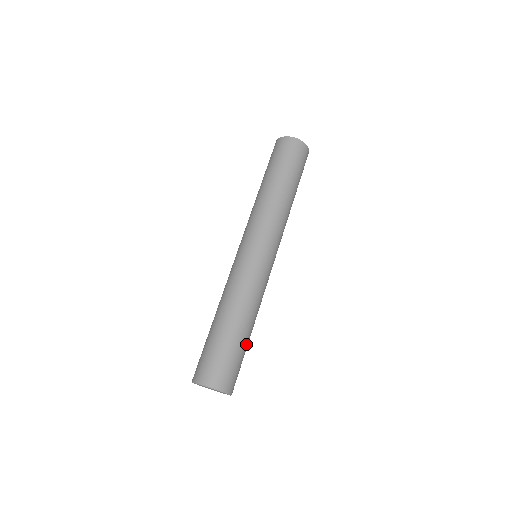
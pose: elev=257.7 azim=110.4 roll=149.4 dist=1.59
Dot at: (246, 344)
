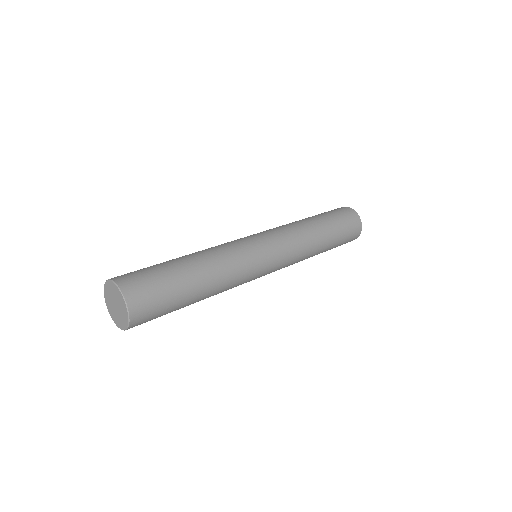
Dot at: (185, 288)
